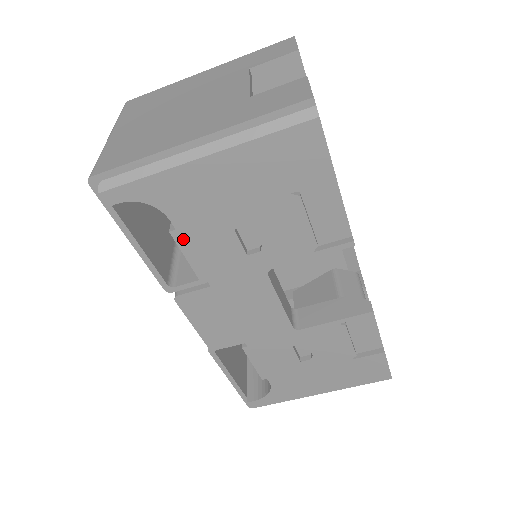
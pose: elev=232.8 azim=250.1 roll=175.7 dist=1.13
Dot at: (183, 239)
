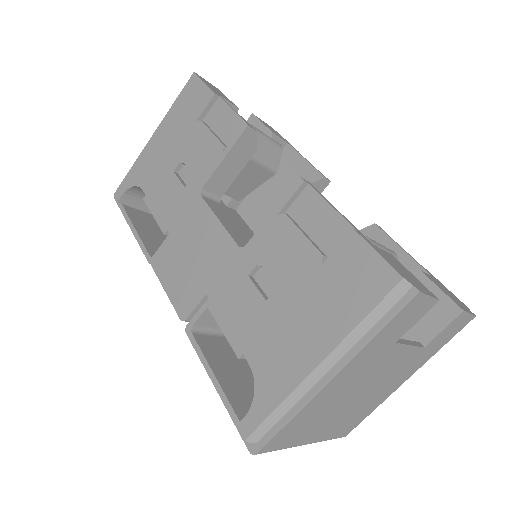
Dot at: (150, 200)
